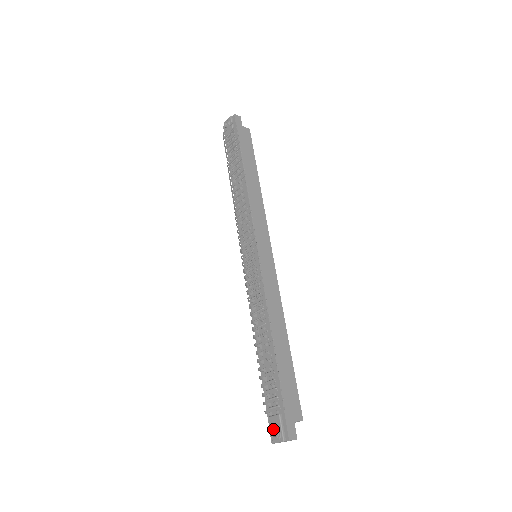
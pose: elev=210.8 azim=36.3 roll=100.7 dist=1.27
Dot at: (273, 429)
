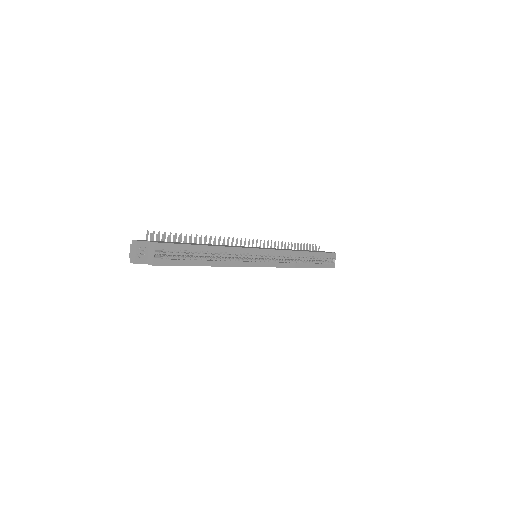
Dot at: occluded
